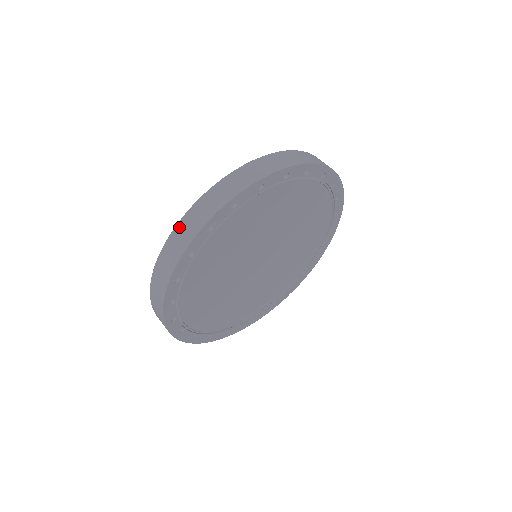
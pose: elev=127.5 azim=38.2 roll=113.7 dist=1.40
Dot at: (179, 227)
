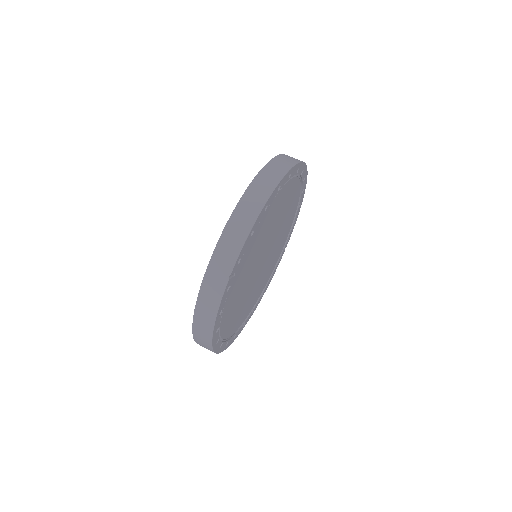
Dot at: (201, 299)
